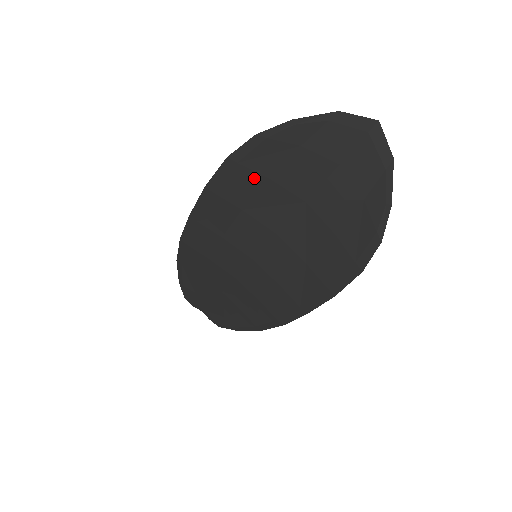
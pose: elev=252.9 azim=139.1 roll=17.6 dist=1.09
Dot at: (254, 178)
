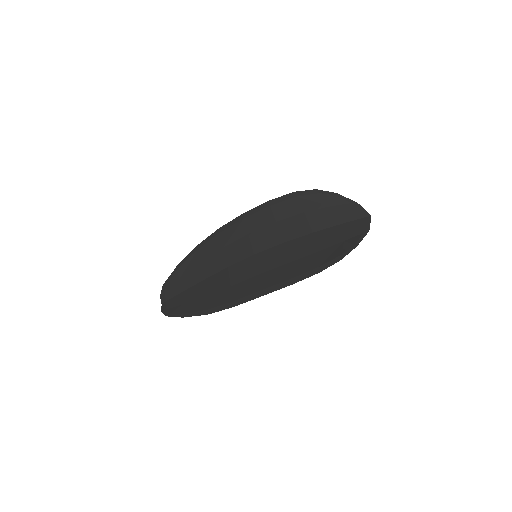
Dot at: (297, 208)
